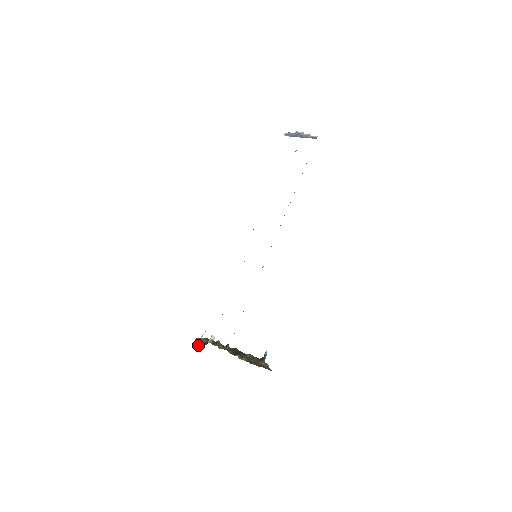
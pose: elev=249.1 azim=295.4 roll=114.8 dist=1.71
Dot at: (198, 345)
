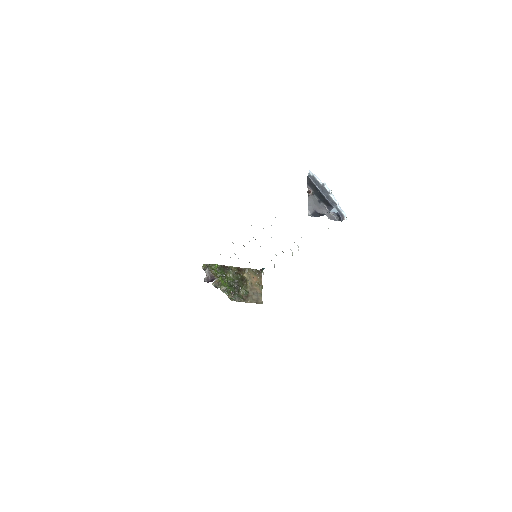
Dot at: (204, 279)
